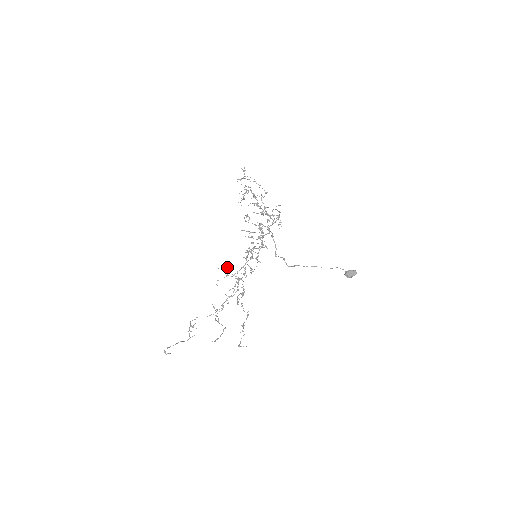
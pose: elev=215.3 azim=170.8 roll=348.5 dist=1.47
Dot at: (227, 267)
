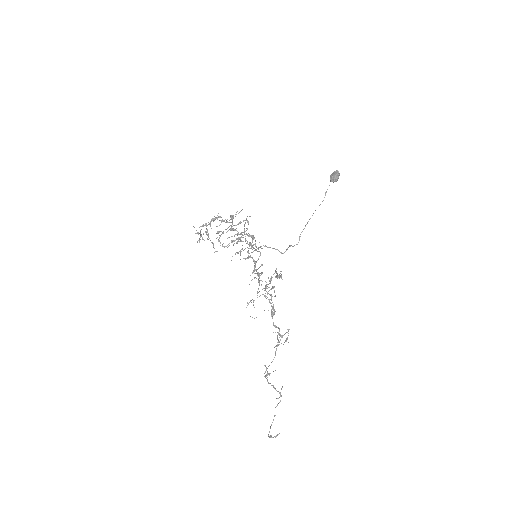
Dot at: (251, 300)
